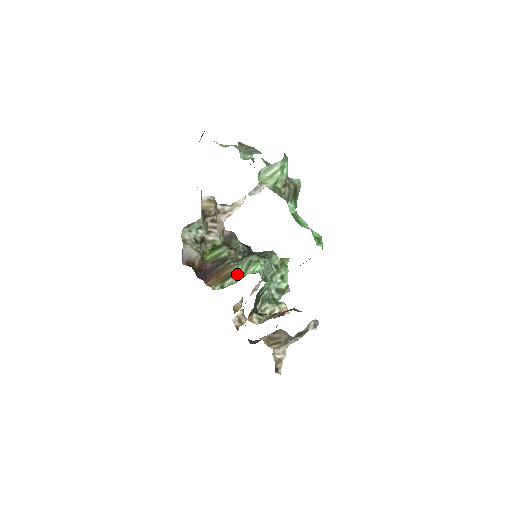
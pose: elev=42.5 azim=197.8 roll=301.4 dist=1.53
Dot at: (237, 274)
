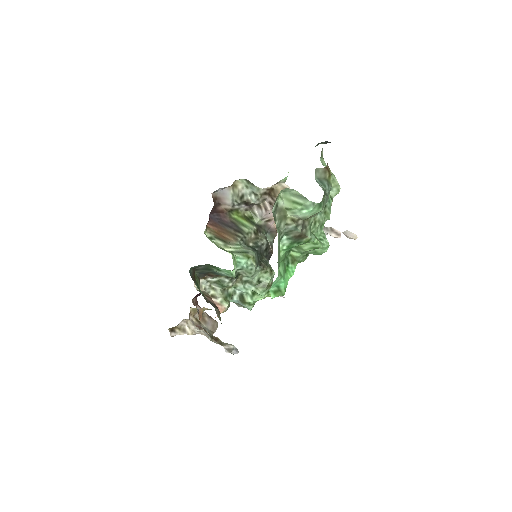
Dot at: (230, 246)
